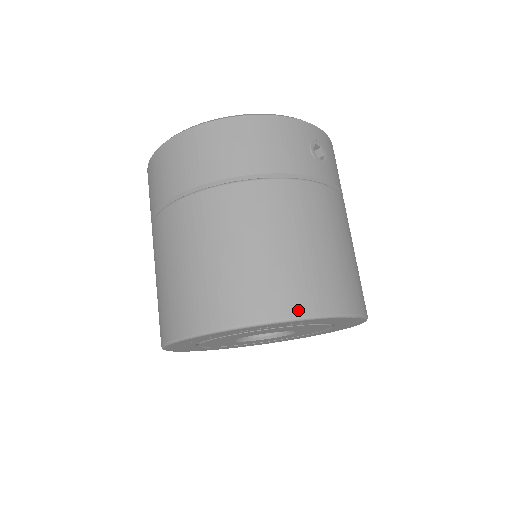
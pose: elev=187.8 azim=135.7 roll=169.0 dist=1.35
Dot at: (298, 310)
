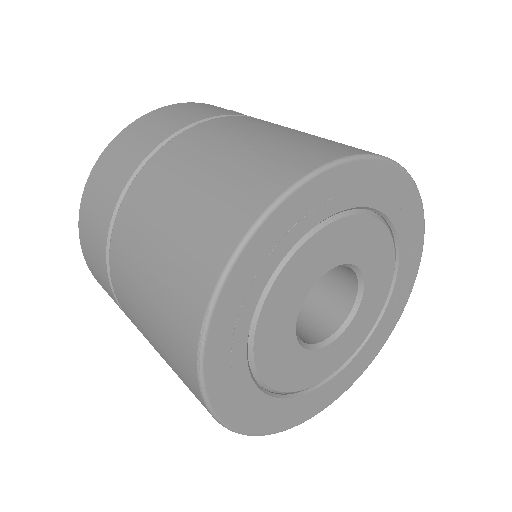
Dot at: (326, 157)
